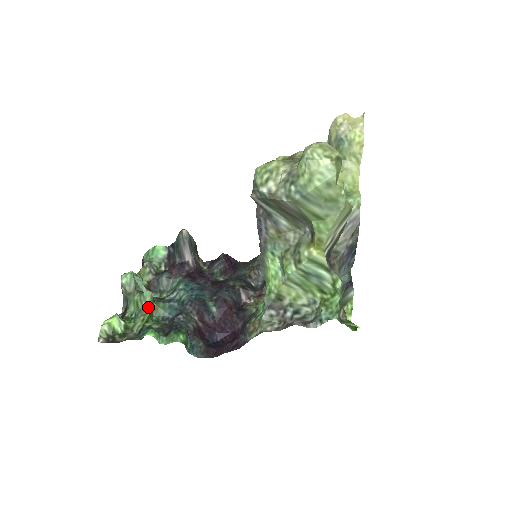
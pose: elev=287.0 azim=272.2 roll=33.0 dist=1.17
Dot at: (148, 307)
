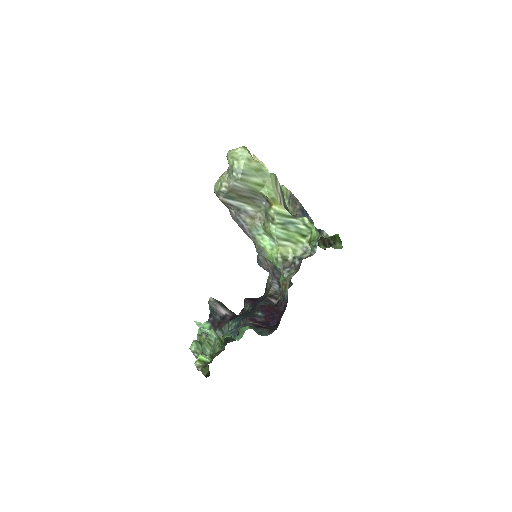
Dot at: (217, 338)
